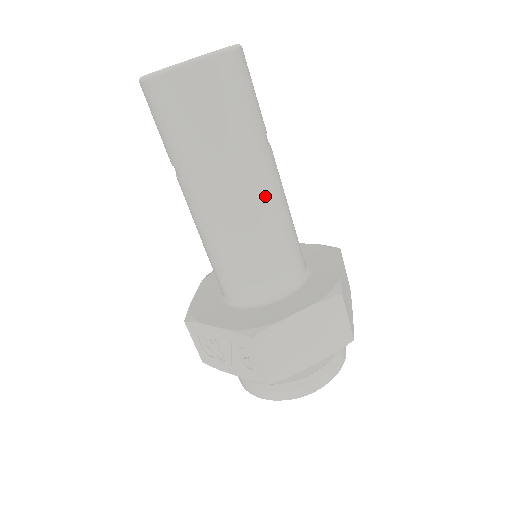
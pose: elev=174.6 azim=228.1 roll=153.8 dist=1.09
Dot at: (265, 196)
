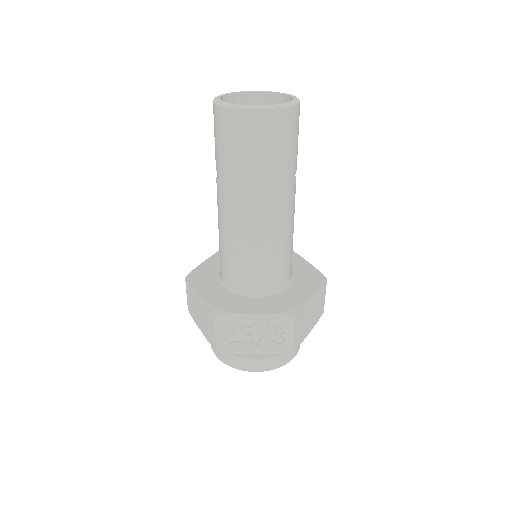
Dot at: (294, 209)
